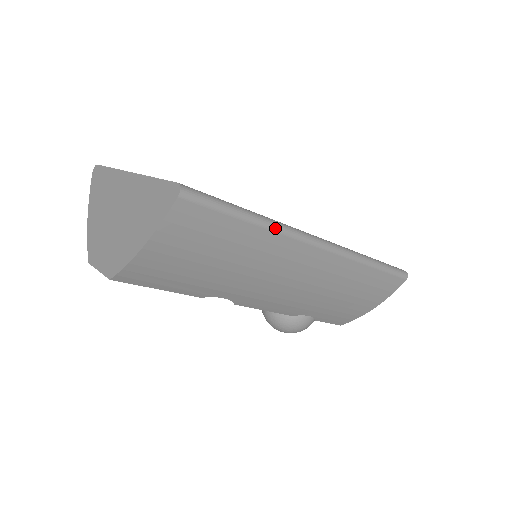
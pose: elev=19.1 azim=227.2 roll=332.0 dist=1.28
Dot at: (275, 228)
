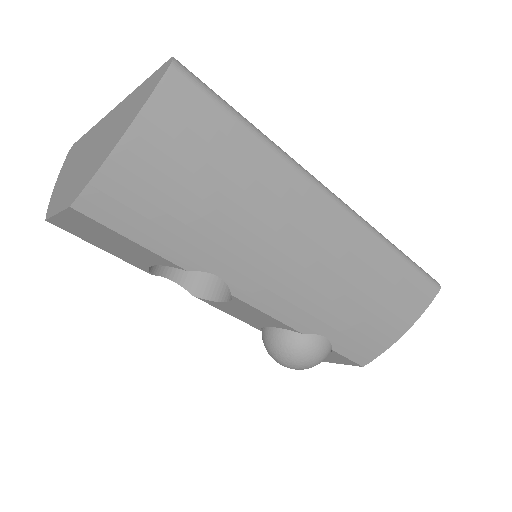
Dot at: (285, 157)
